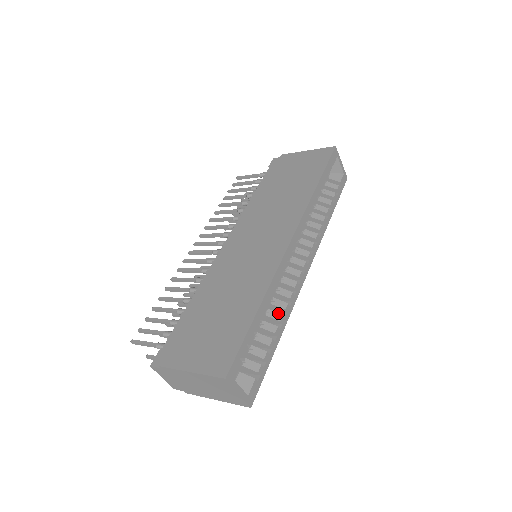
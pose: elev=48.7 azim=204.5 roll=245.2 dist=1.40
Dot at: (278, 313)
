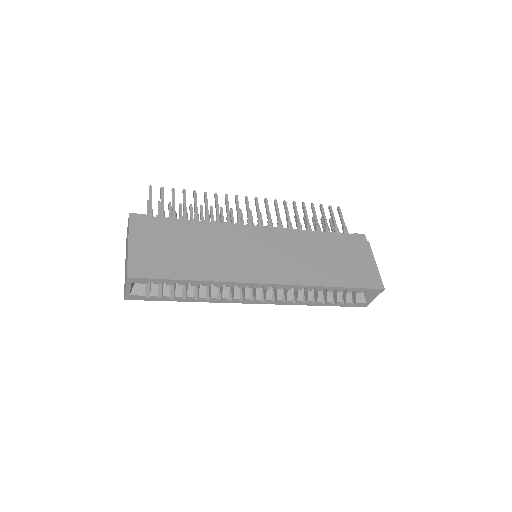
Dot at: occluded
